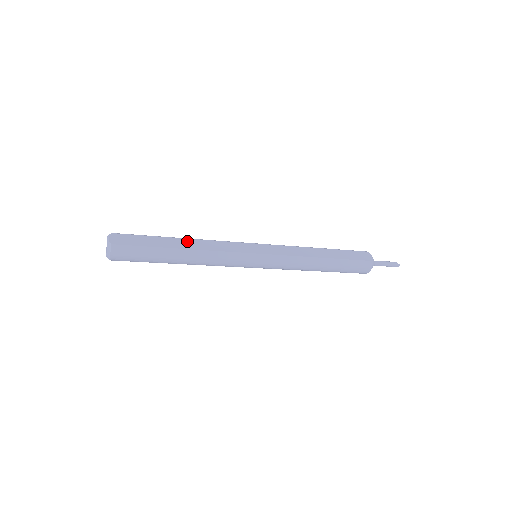
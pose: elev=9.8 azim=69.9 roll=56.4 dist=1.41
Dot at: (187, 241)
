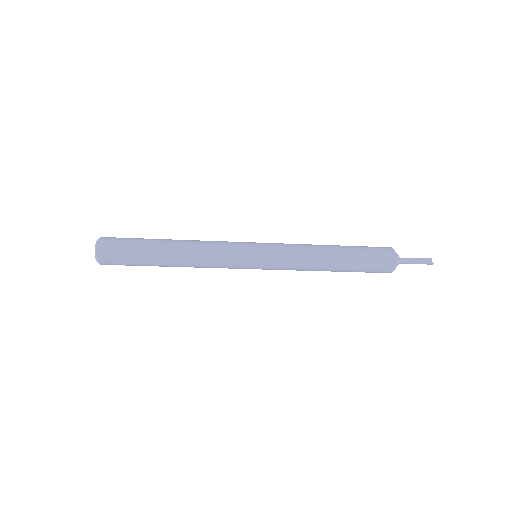
Dot at: (177, 247)
